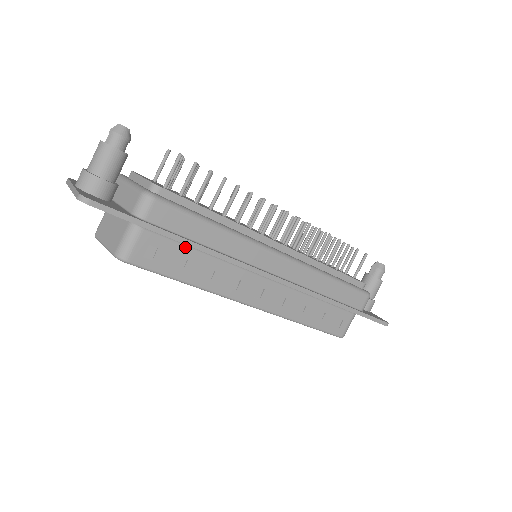
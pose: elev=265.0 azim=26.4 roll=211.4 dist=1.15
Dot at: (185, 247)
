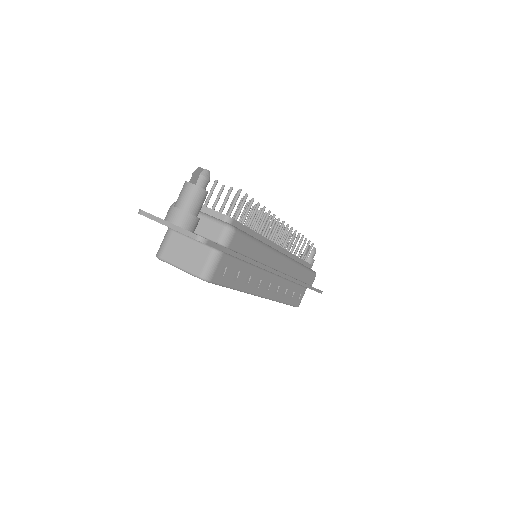
Dot at: (240, 262)
